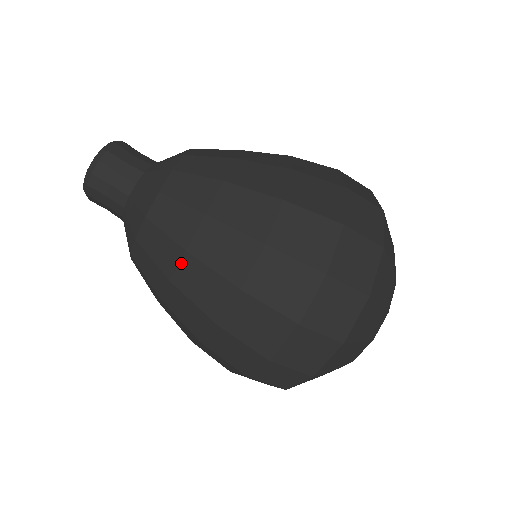
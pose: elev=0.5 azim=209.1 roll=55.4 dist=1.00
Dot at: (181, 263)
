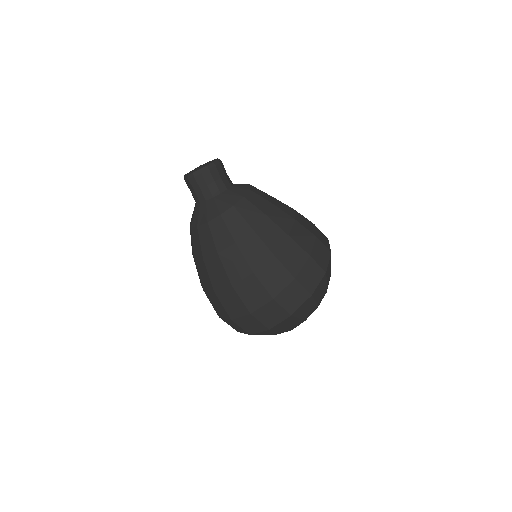
Dot at: occluded
